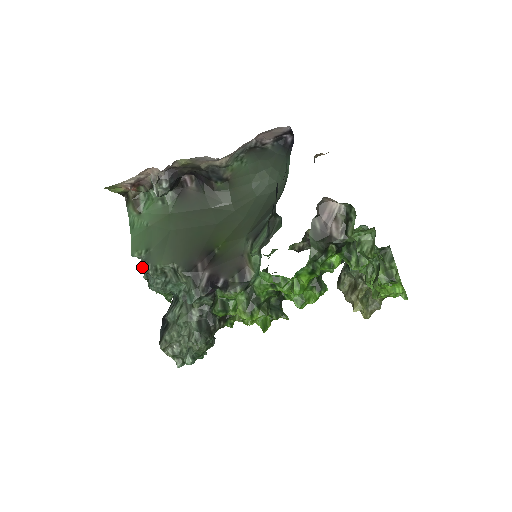
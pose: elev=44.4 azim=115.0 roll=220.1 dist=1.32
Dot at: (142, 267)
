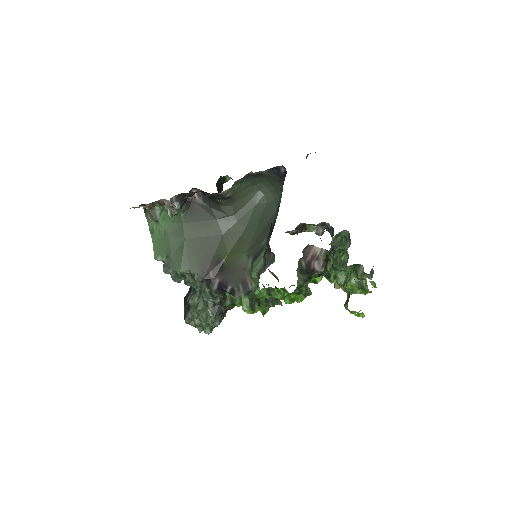
Dot at: (165, 270)
